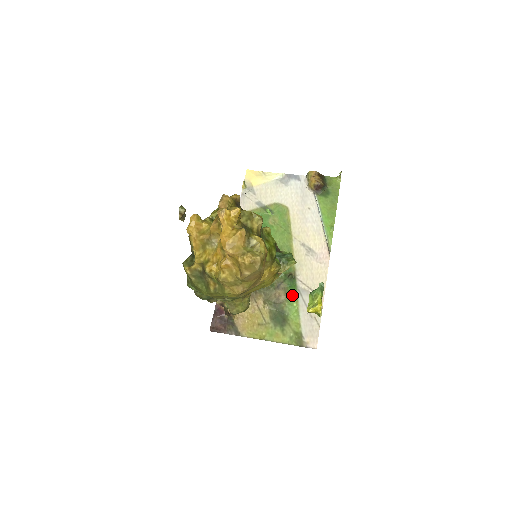
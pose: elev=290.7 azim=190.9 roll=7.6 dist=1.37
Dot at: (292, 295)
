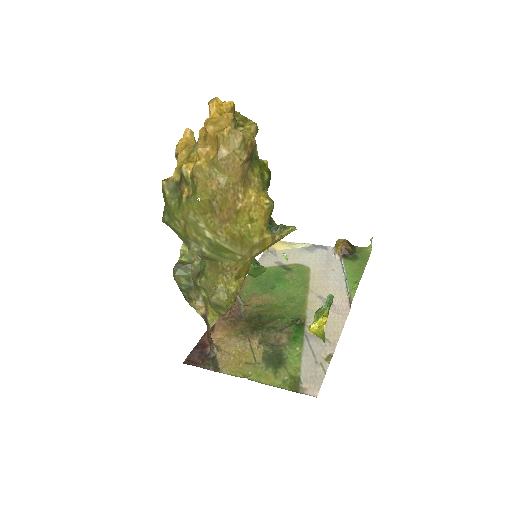
Dot at: (296, 340)
